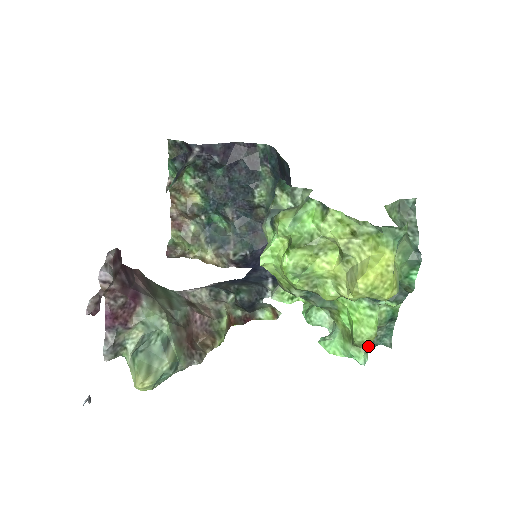
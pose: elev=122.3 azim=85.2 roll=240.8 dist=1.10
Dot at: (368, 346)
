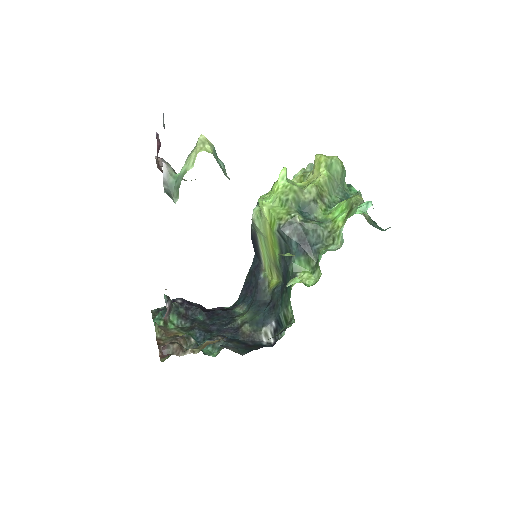
Dot at: occluded
